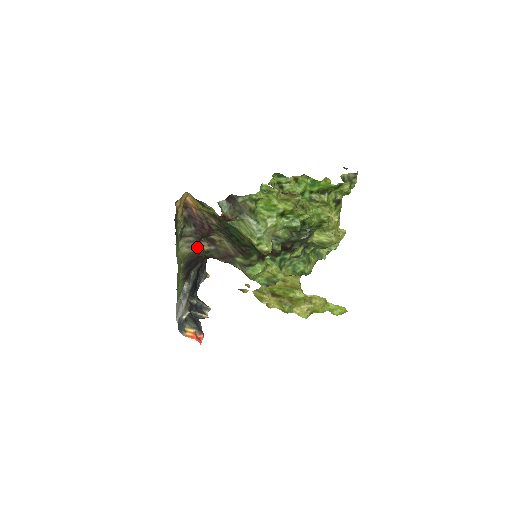
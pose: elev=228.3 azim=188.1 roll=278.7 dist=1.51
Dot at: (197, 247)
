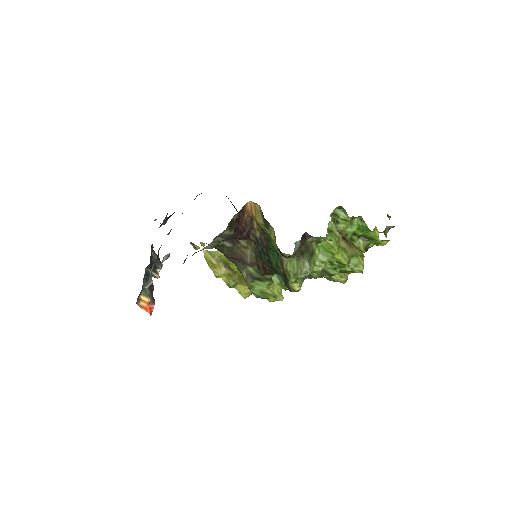
Dot at: occluded
